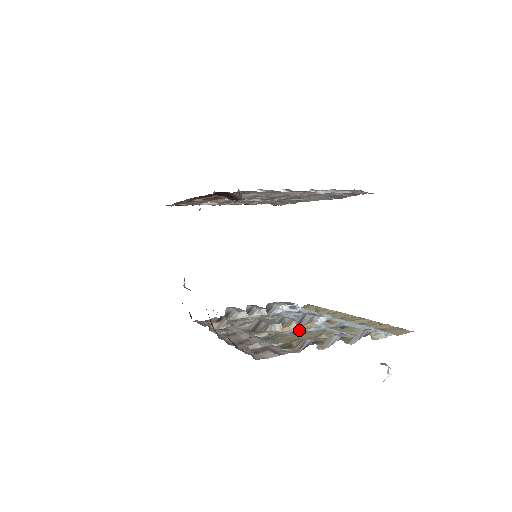
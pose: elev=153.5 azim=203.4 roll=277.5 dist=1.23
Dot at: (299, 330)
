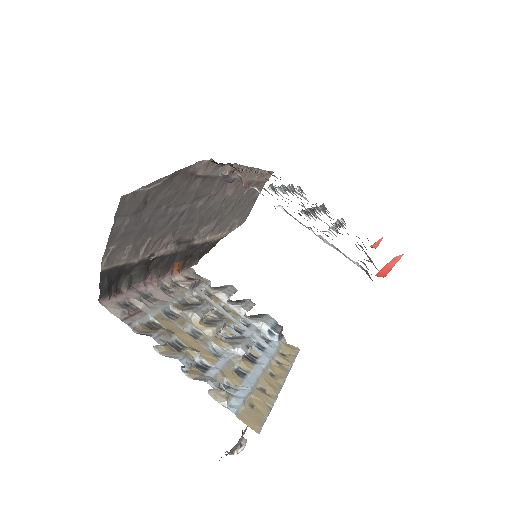
Dot at: (206, 336)
